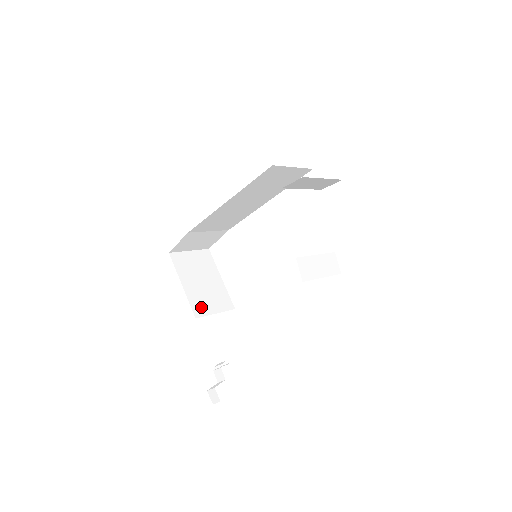
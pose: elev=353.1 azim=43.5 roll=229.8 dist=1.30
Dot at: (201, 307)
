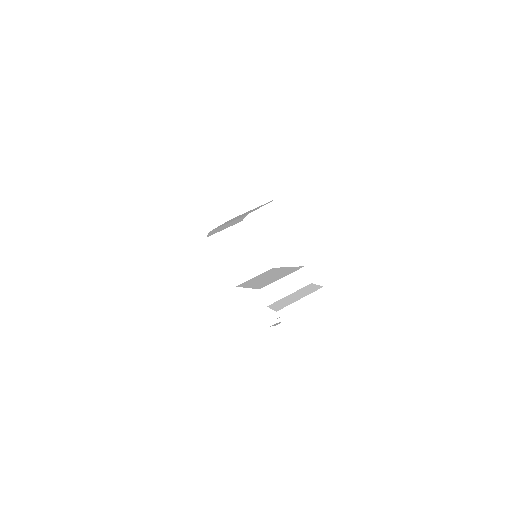
Dot at: (236, 278)
